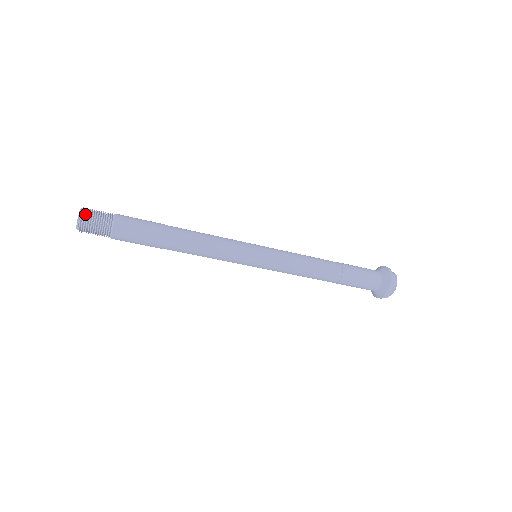
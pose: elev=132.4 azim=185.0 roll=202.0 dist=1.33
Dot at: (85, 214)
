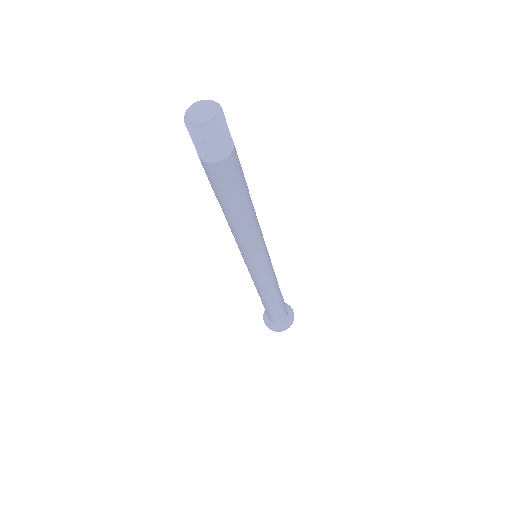
Dot at: (217, 124)
